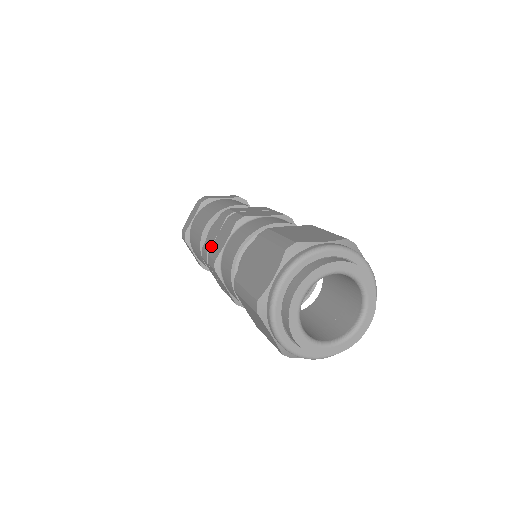
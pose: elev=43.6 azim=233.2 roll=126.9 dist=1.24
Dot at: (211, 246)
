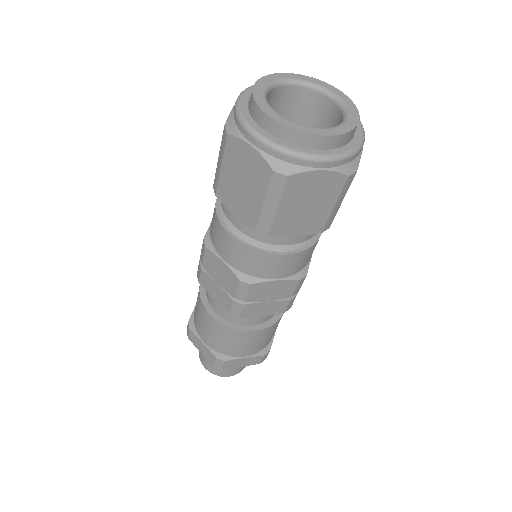
Dot at: occluded
